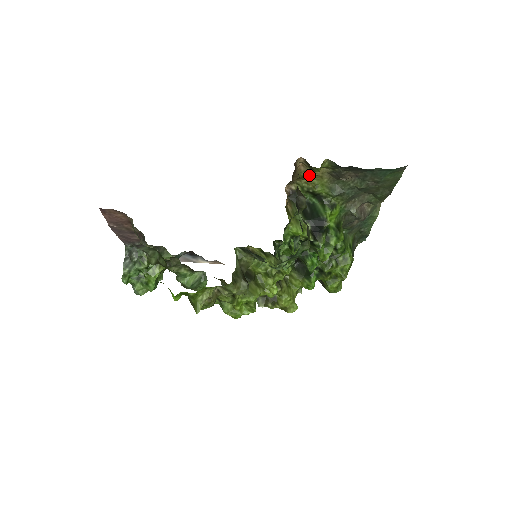
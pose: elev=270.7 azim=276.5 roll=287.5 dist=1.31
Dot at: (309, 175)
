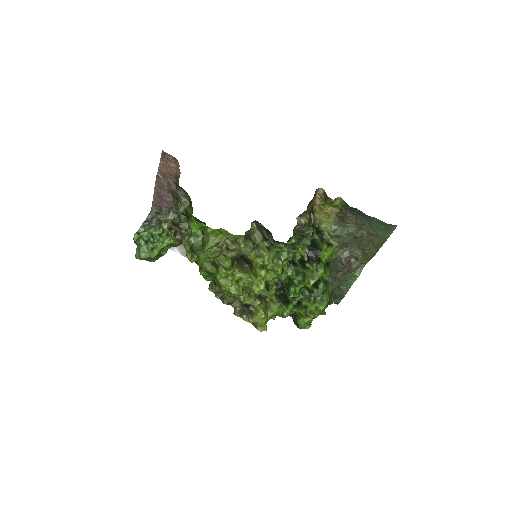
Dot at: (321, 210)
